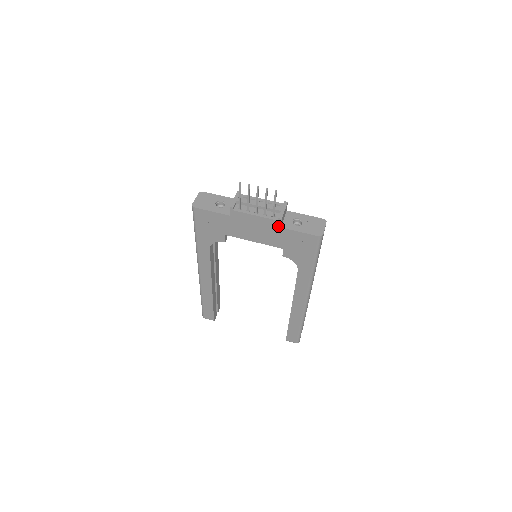
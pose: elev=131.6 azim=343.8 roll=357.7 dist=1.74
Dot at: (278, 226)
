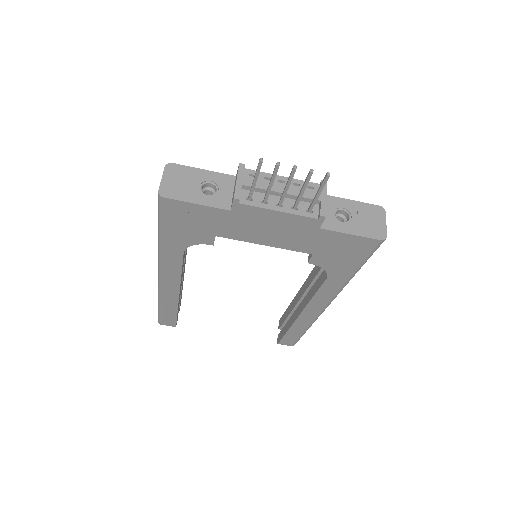
Dot at: (315, 226)
